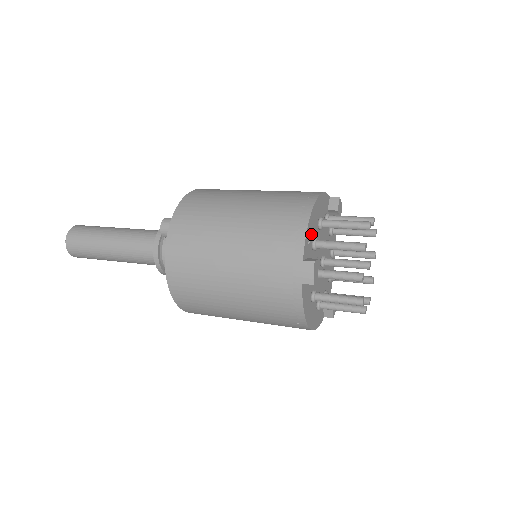
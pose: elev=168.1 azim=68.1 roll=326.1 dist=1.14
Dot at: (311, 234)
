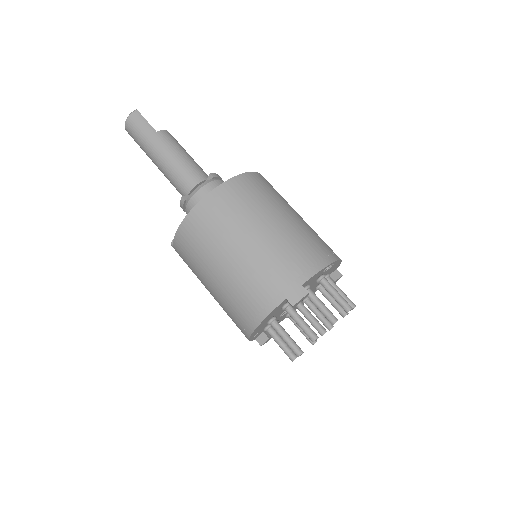
Dot at: (258, 334)
